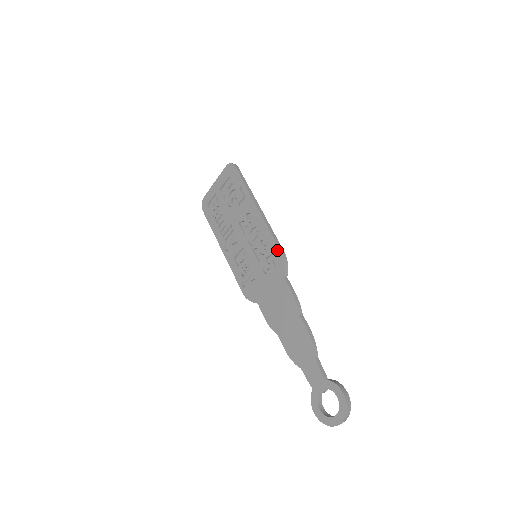
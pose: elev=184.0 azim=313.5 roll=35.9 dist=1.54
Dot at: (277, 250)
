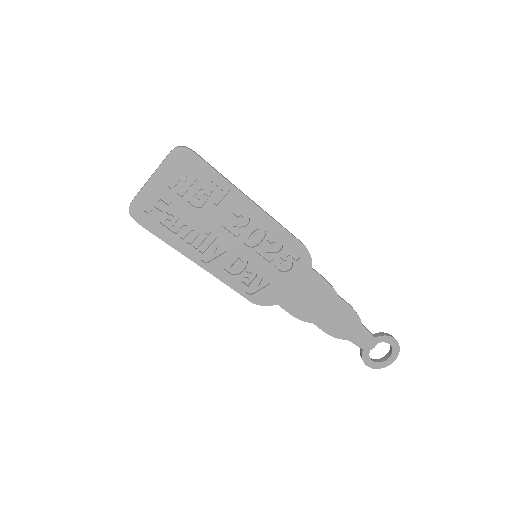
Dot at: (297, 244)
